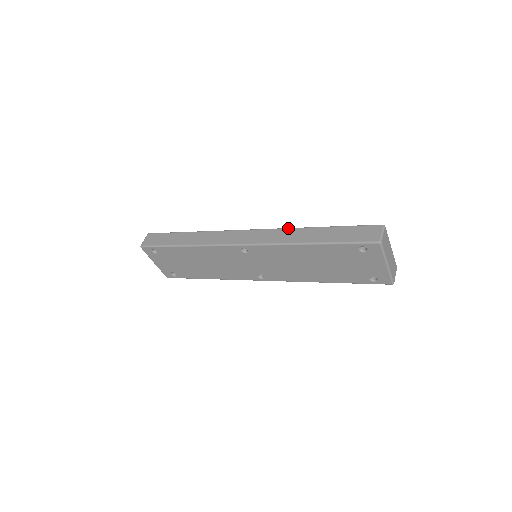
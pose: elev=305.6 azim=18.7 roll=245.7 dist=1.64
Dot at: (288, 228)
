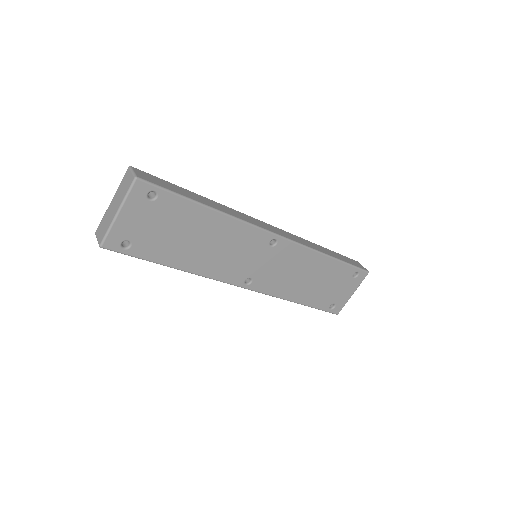
Dot at: occluded
